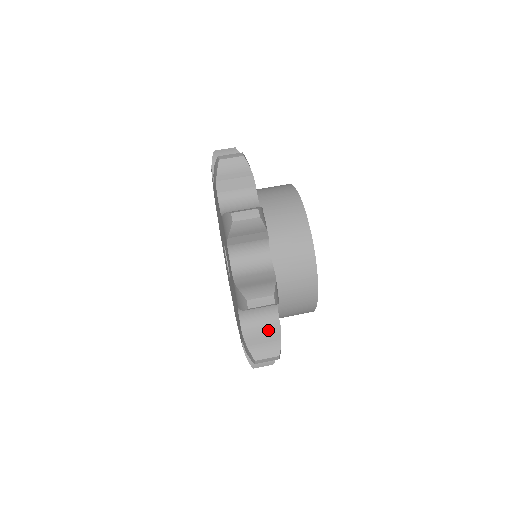
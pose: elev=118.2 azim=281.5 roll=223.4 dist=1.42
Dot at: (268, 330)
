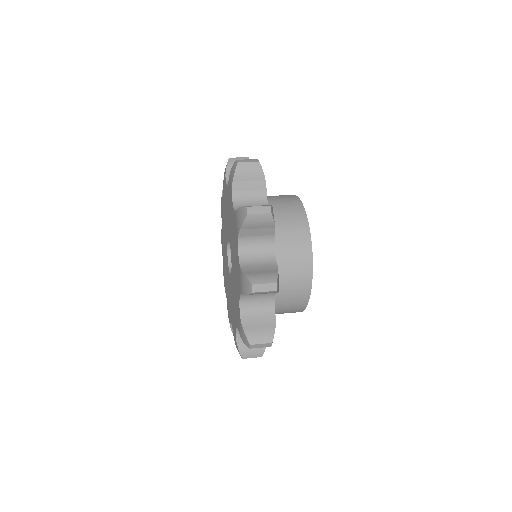
Dot at: (266, 267)
